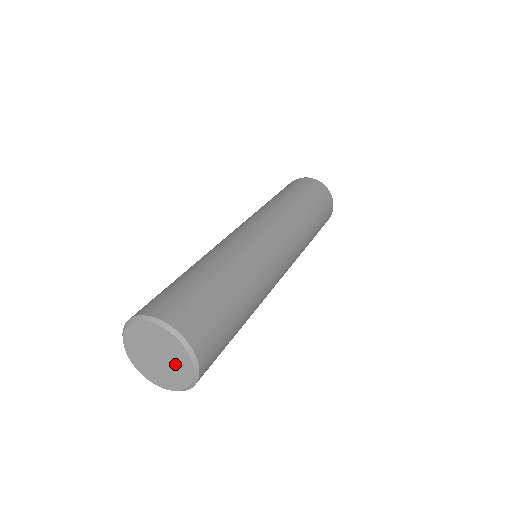
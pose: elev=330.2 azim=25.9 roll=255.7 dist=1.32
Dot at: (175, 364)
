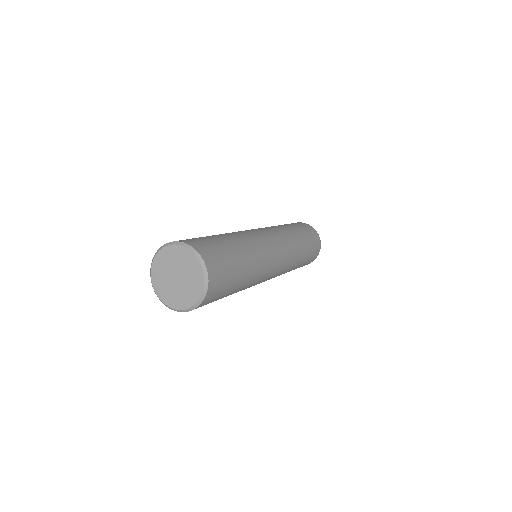
Dot at: (187, 289)
